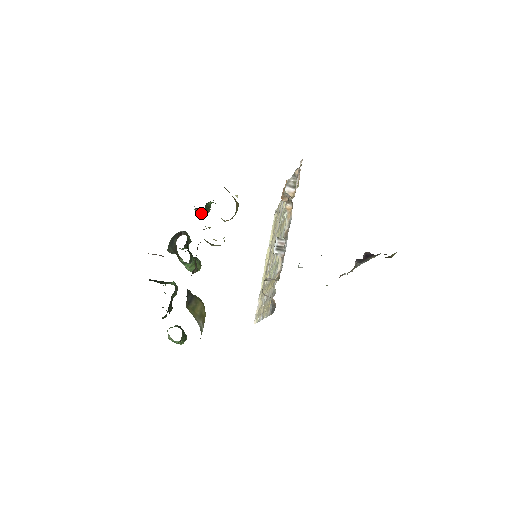
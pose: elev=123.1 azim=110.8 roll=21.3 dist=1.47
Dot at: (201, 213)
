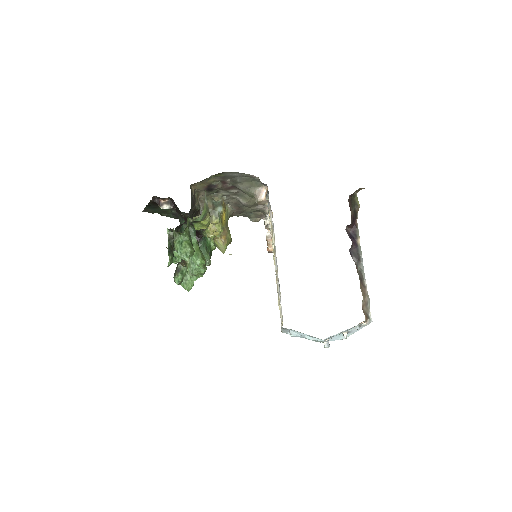
Dot at: occluded
